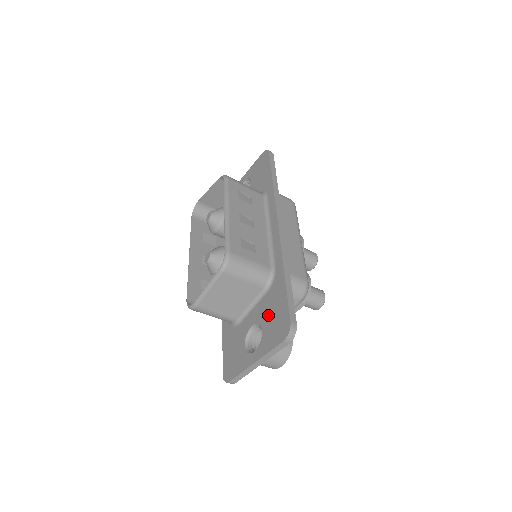
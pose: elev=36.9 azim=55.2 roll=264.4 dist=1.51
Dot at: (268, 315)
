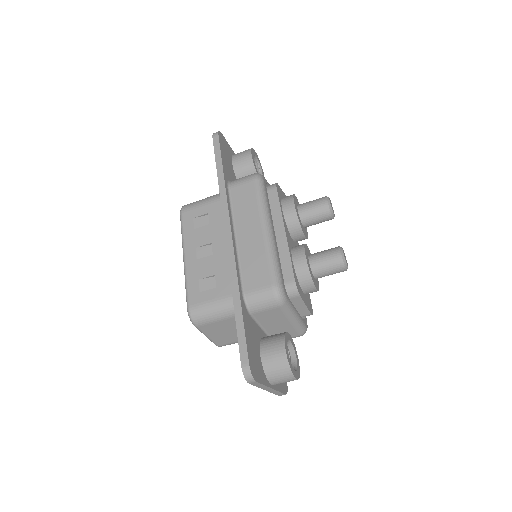
Dot at: occluded
